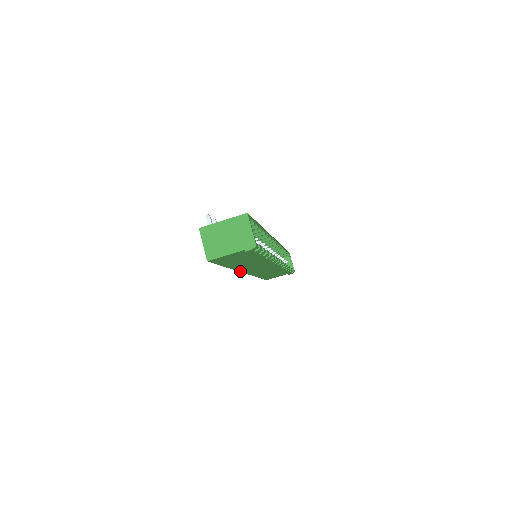
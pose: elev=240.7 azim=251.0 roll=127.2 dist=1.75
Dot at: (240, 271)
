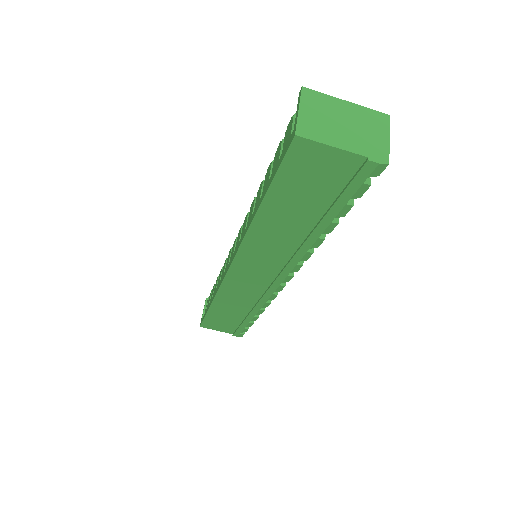
Dot at: (237, 253)
